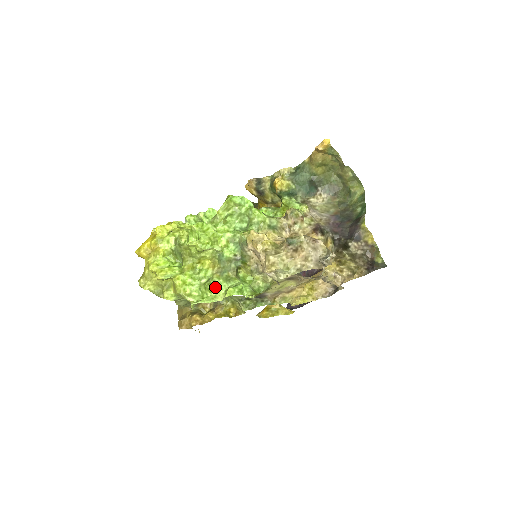
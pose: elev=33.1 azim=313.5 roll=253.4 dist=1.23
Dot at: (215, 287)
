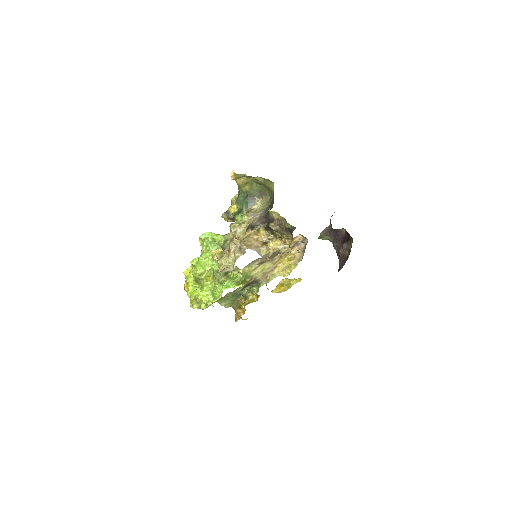
Dot at: (217, 291)
